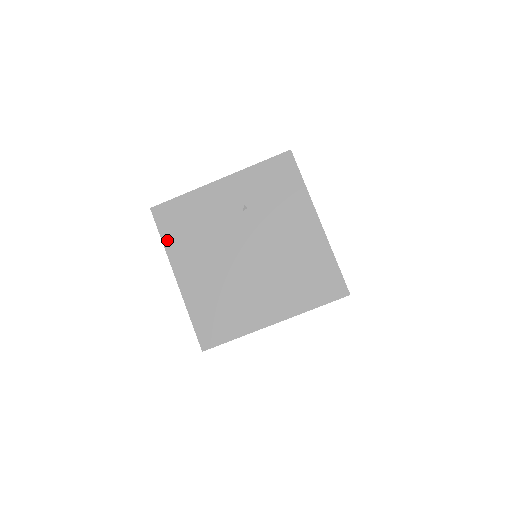
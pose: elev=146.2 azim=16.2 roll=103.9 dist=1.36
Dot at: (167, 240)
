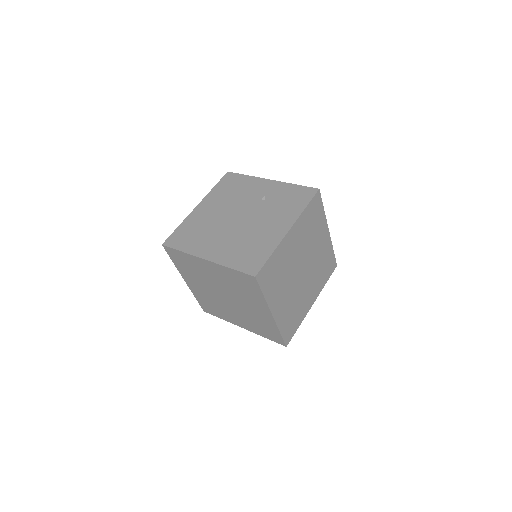
Dot at: (216, 188)
